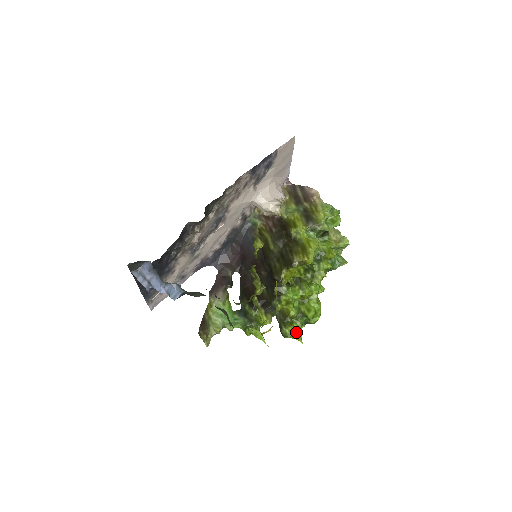
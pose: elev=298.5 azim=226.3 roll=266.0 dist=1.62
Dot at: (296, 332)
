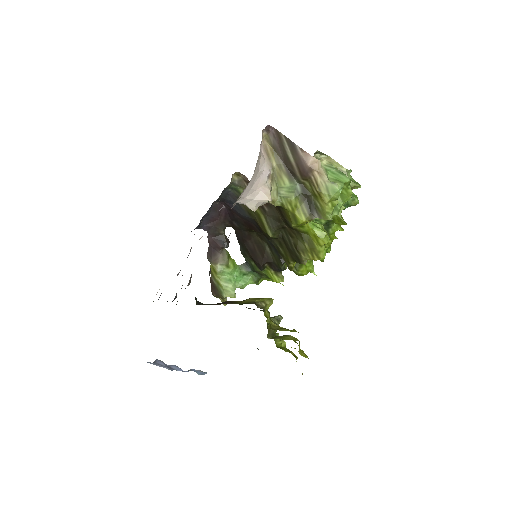
Dot at: (308, 268)
